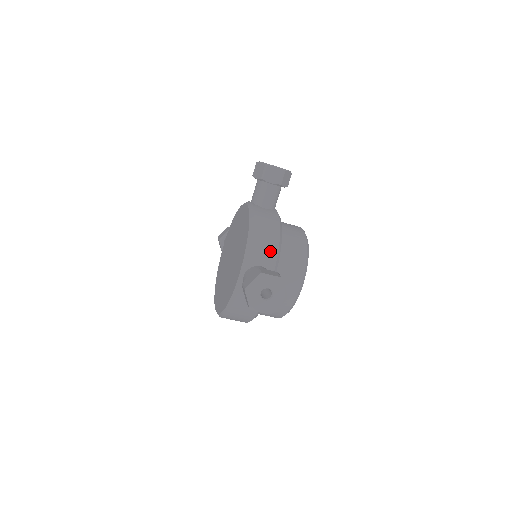
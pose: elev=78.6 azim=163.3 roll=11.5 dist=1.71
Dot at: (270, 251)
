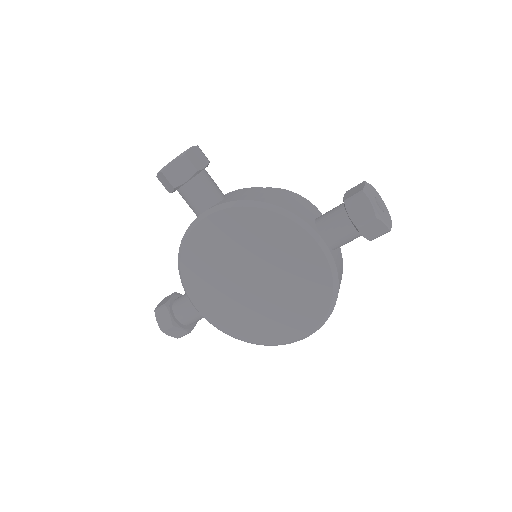
Dot at: (299, 203)
